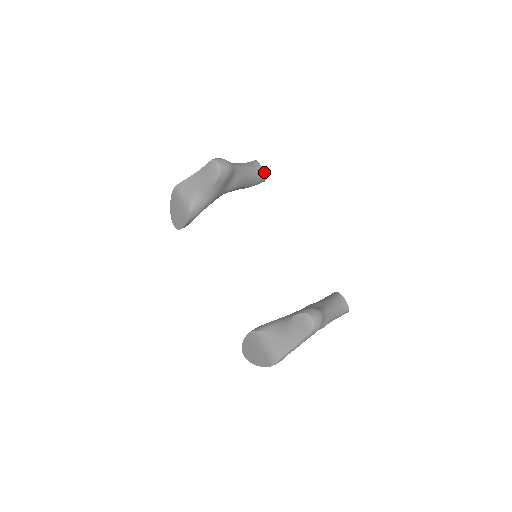
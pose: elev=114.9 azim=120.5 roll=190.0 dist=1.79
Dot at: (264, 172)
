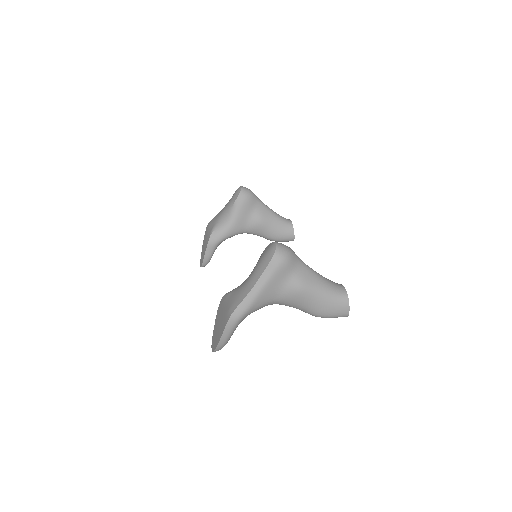
Dot at: (292, 224)
